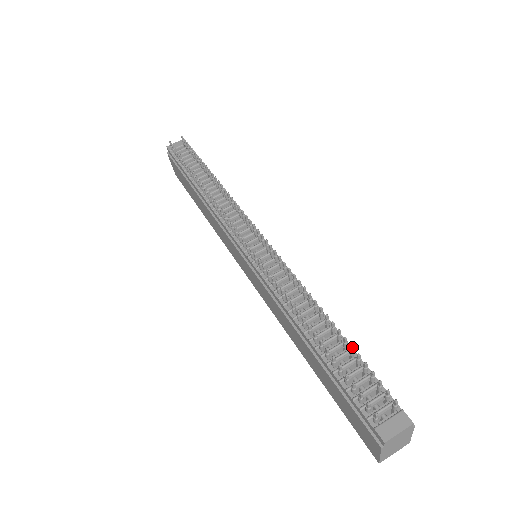
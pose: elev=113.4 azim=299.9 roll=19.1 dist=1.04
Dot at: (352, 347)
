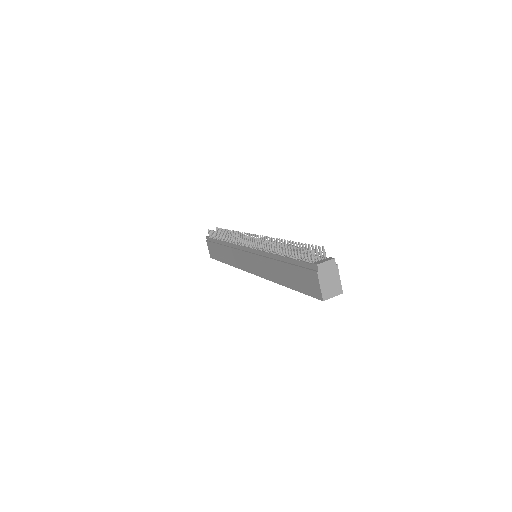
Dot at: (302, 243)
